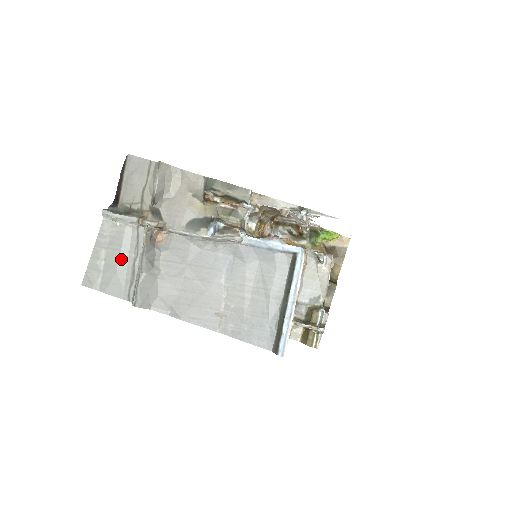
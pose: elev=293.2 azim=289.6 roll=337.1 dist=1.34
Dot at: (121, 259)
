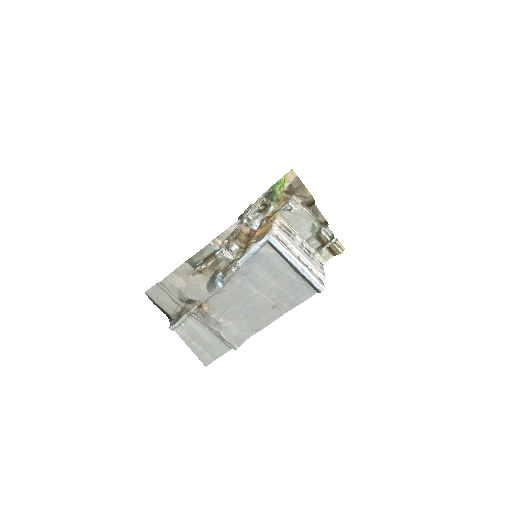
Dot at: (205, 337)
